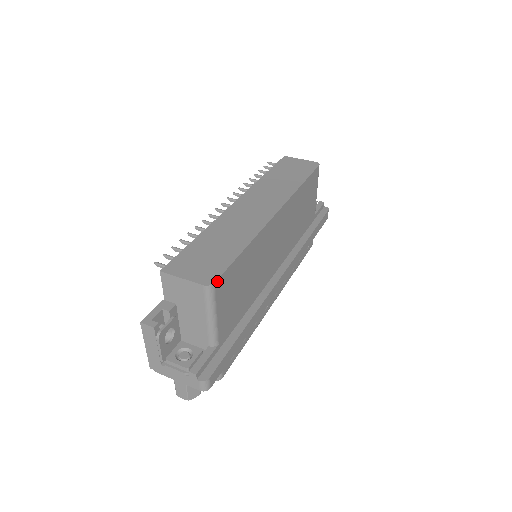
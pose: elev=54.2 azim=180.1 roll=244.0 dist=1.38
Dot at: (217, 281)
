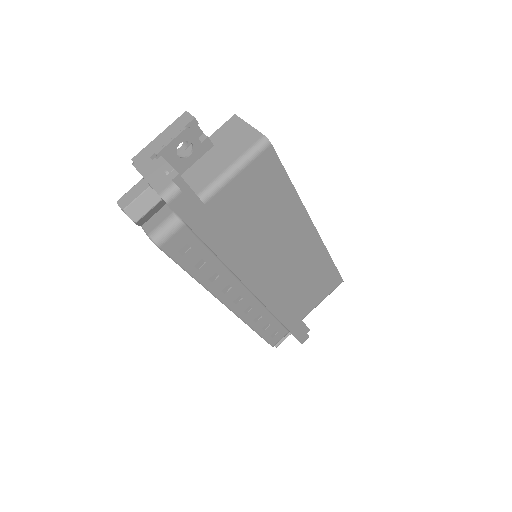
Dot at: (272, 149)
